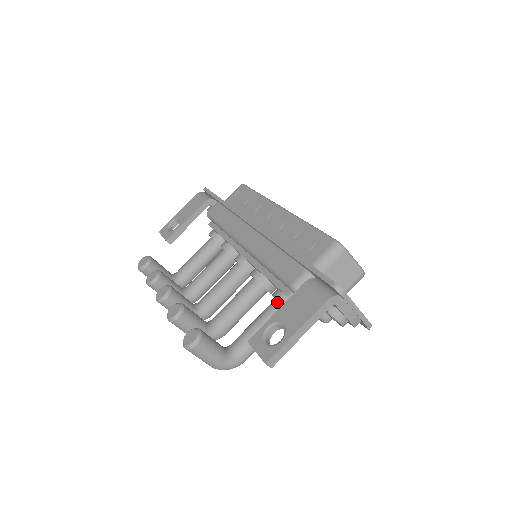
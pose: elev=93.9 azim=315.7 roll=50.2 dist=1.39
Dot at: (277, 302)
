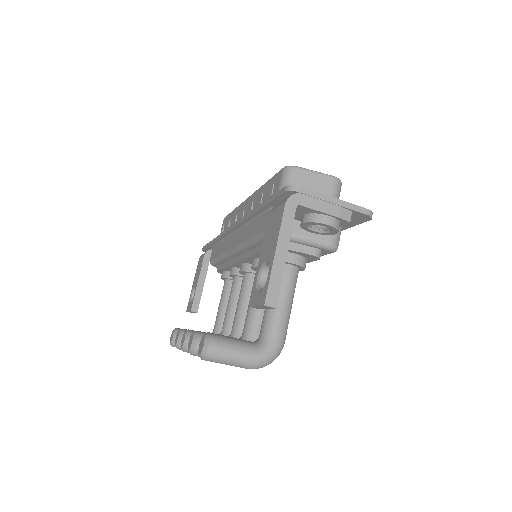
Dot at: occluded
